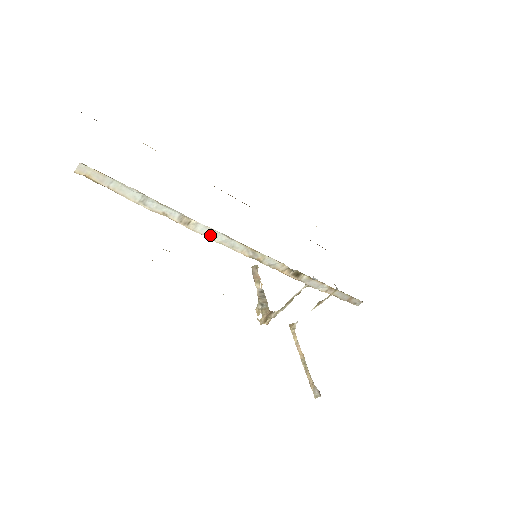
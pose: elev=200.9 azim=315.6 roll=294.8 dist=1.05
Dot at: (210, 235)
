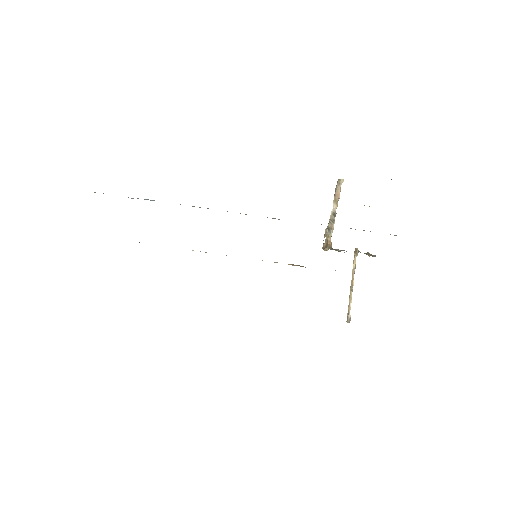
Dot at: (205, 252)
